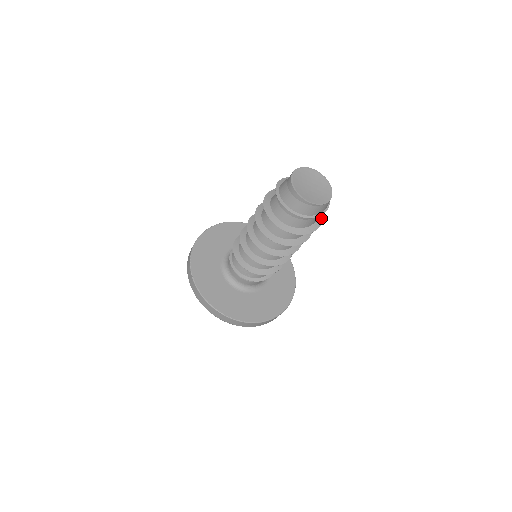
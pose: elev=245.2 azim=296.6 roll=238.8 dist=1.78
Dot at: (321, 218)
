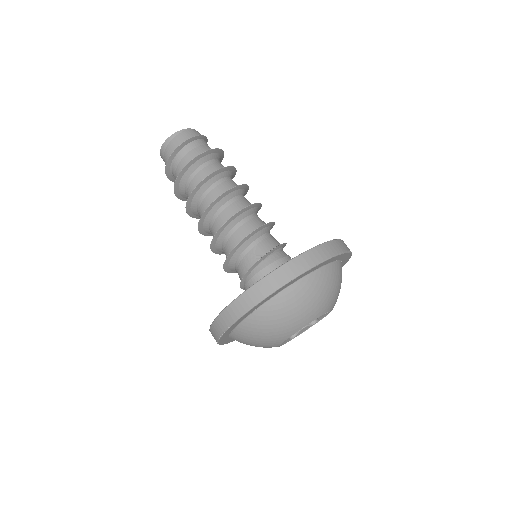
Dot at: (221, 154)
